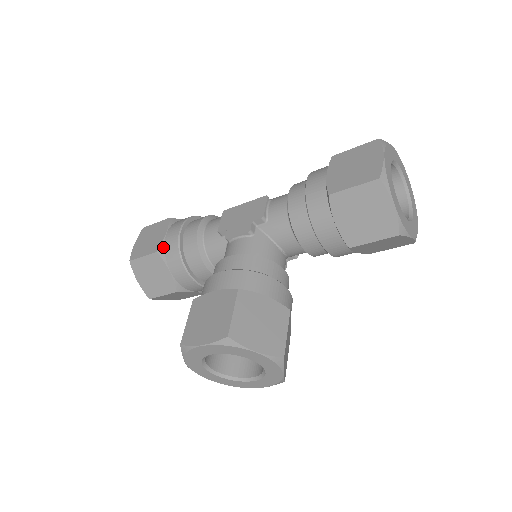
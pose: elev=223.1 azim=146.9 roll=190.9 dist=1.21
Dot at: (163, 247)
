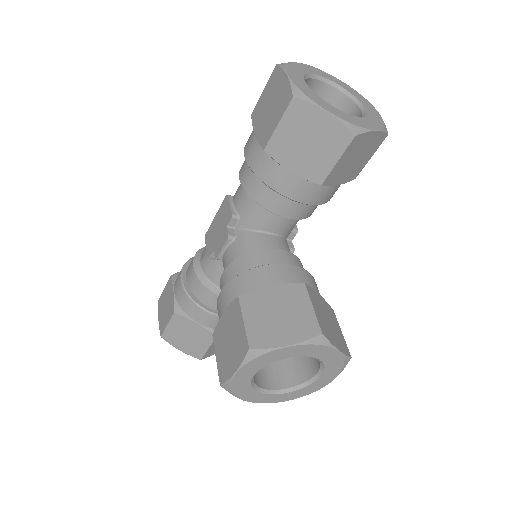
Dot at: (177, 305)
